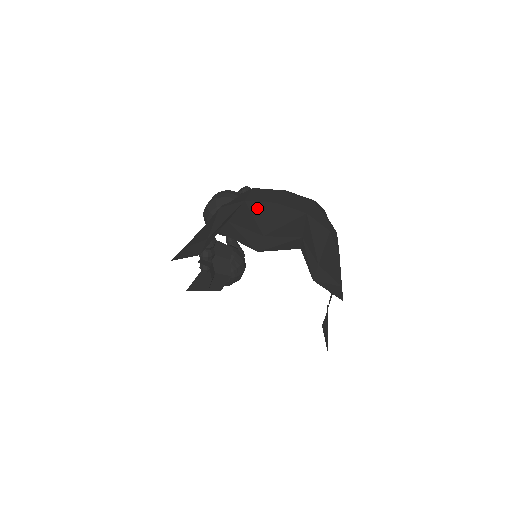
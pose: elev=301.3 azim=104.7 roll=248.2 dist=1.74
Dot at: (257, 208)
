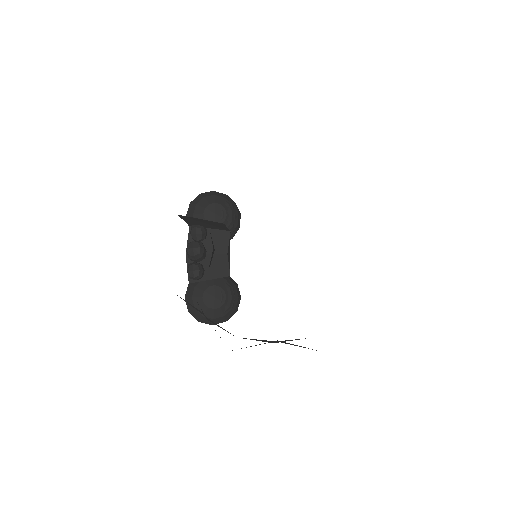
Dot at: occluded
